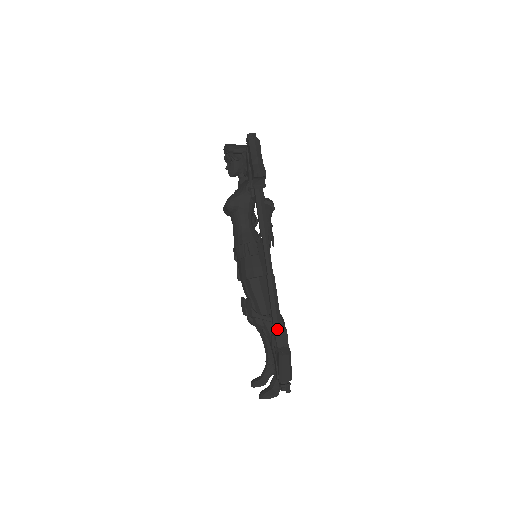
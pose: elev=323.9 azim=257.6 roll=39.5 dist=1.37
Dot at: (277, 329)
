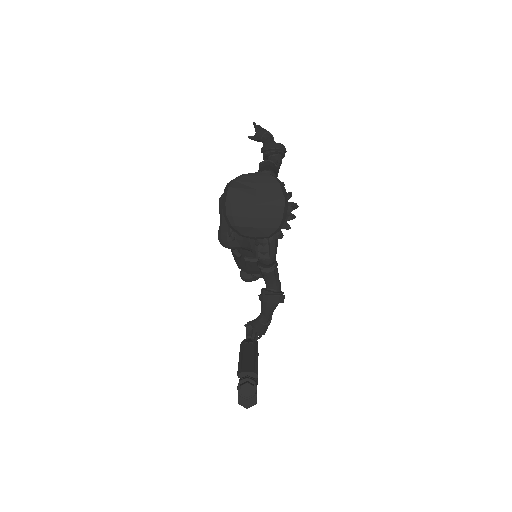
Dot at: occluded
